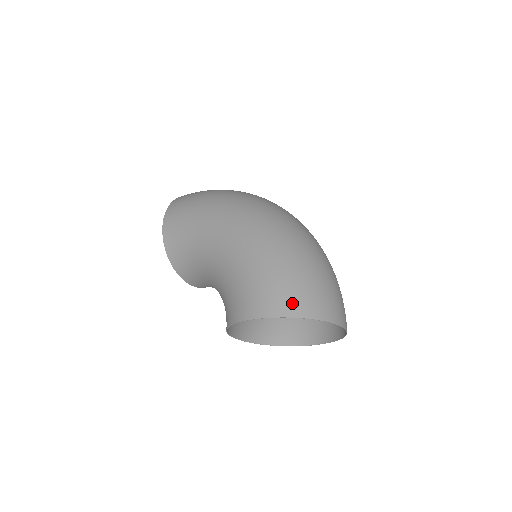
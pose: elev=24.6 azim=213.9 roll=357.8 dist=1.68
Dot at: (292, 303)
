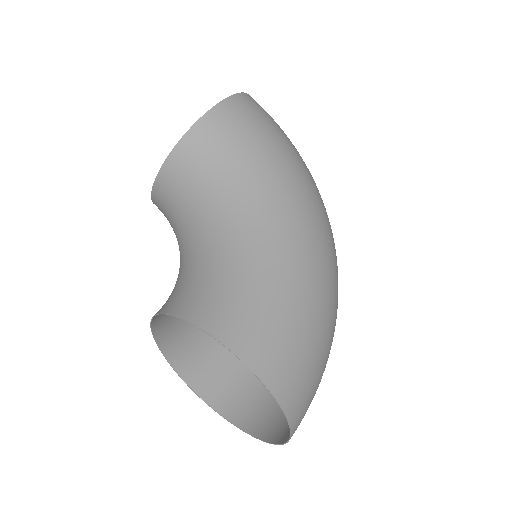
Dot at: (294, 390)
